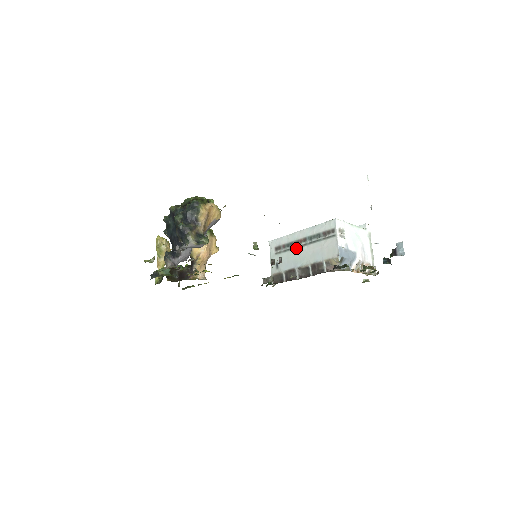
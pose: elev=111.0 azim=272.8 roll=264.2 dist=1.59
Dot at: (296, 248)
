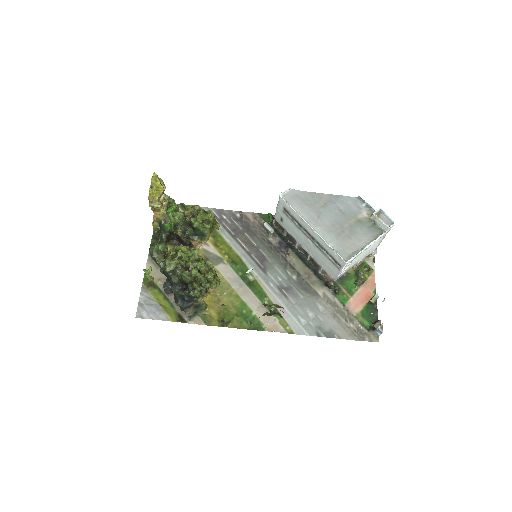
Dot at: (303, 233)
